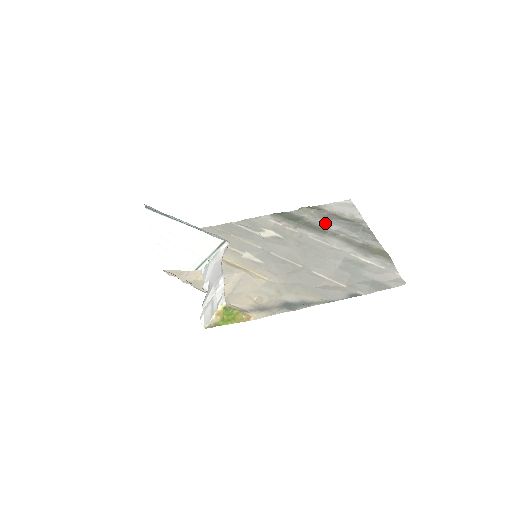
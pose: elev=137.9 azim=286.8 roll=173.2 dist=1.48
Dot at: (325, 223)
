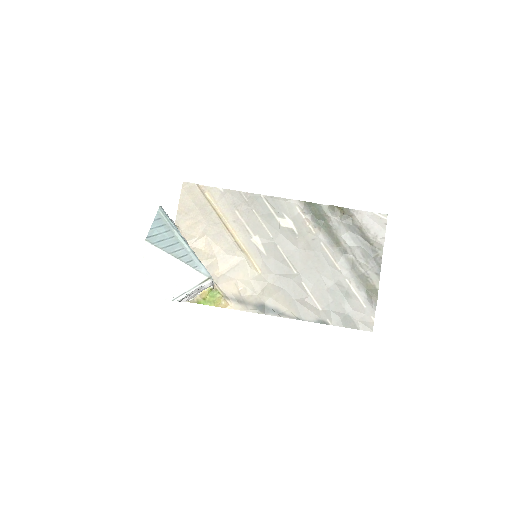
Dot at: (345, 234)
